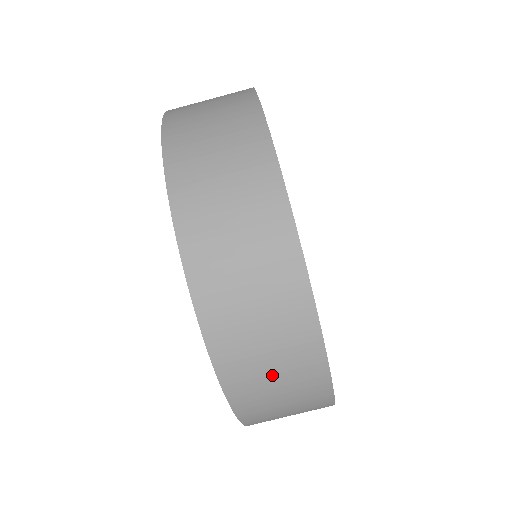
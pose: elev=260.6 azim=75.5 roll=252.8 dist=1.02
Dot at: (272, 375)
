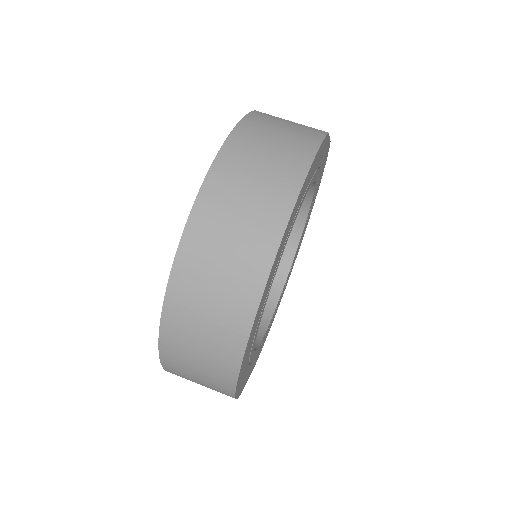
Dot at: (196, 372)
